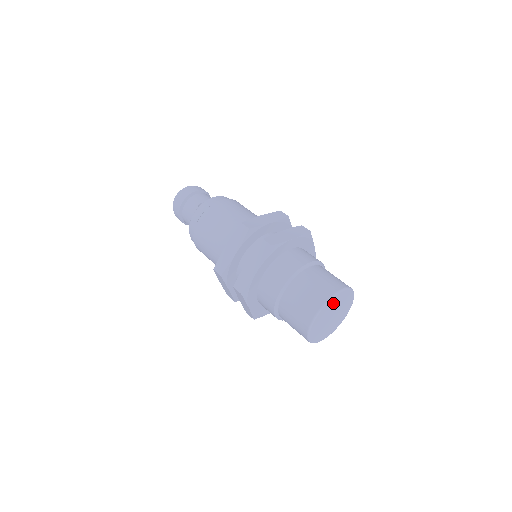
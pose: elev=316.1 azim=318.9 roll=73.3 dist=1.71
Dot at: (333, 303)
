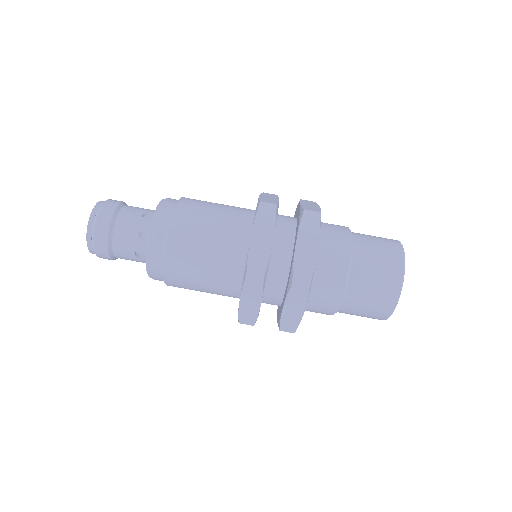
Dot at: occluded
